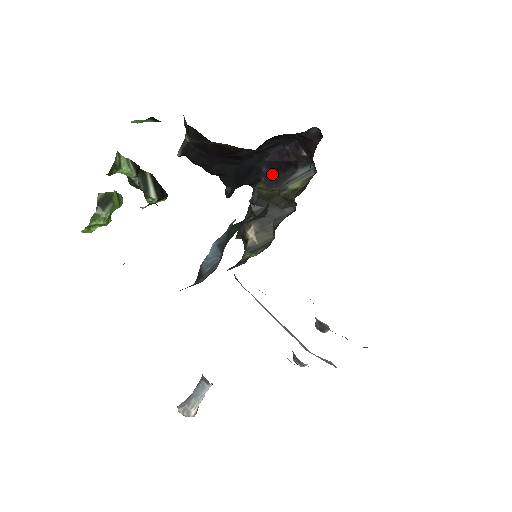
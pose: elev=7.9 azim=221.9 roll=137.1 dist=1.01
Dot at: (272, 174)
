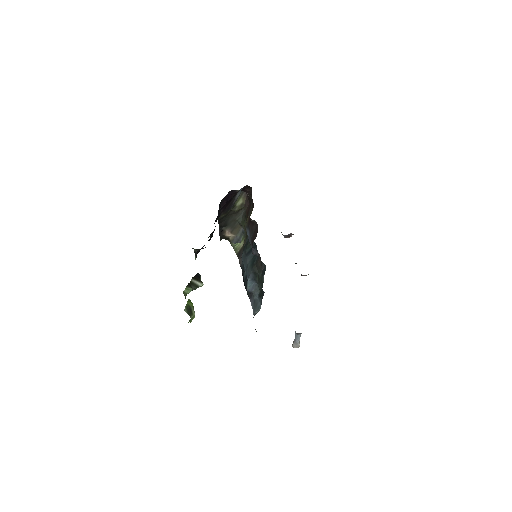
Dot at: (225, 208)
